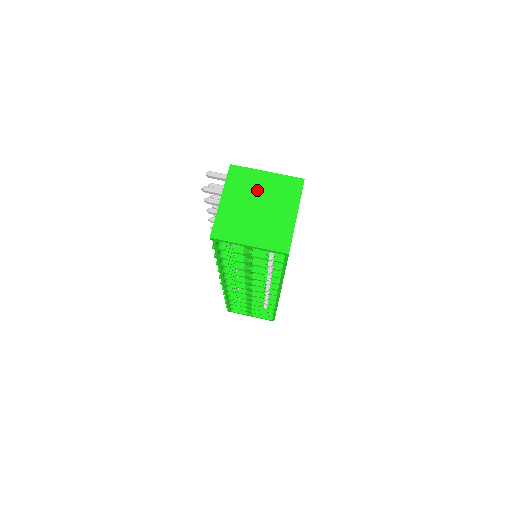
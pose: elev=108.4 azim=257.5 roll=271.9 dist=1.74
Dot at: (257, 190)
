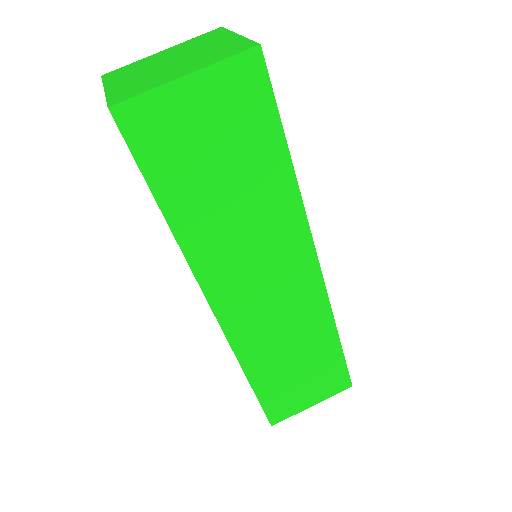
Dot at: (200, 48)
